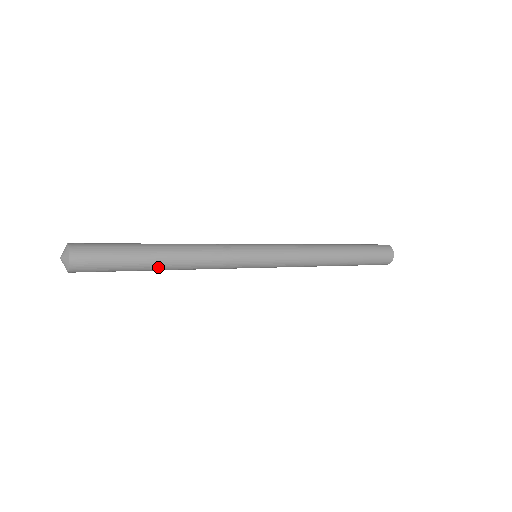
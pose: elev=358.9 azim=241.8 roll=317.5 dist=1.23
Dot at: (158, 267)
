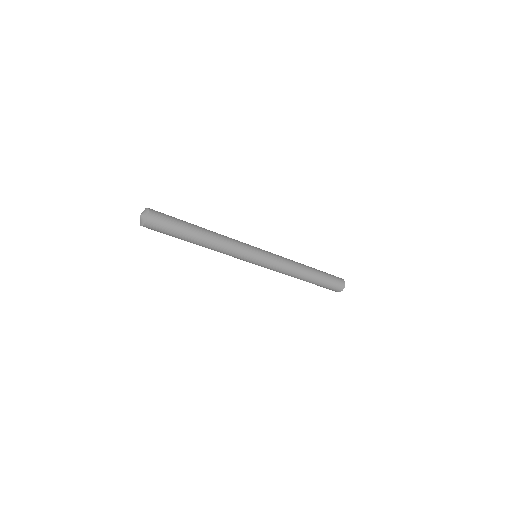
Dot at: (193, 243)
